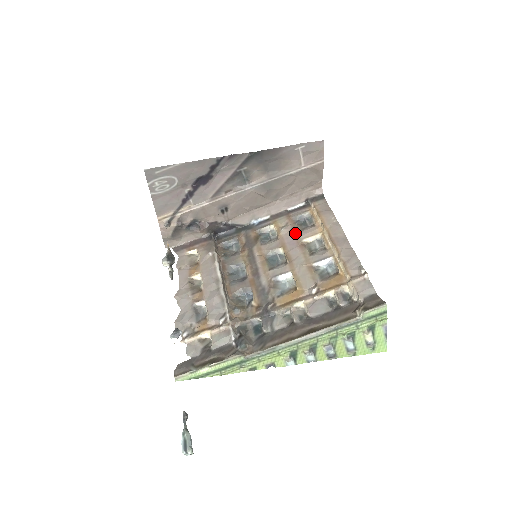
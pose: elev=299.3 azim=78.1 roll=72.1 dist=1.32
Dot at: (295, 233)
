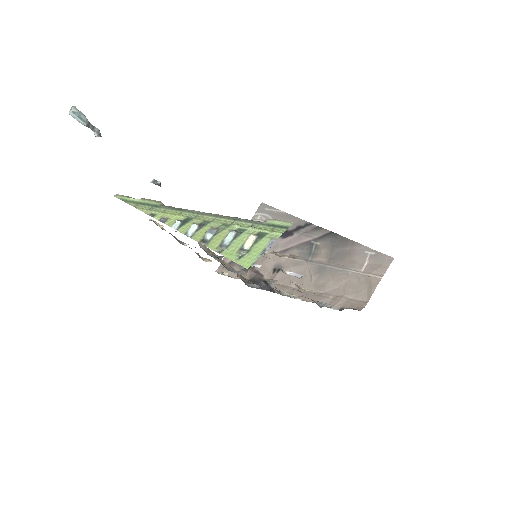
Dot at: occluded
